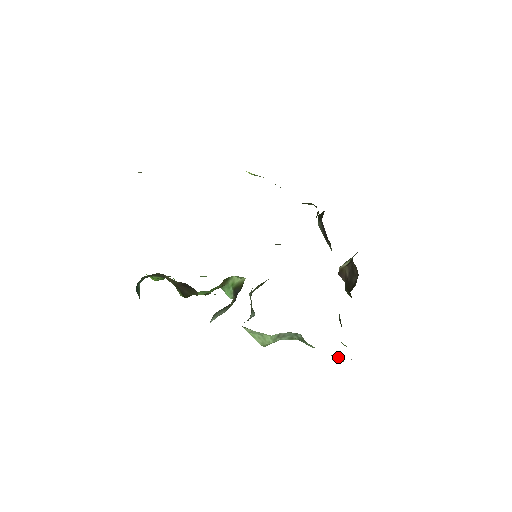
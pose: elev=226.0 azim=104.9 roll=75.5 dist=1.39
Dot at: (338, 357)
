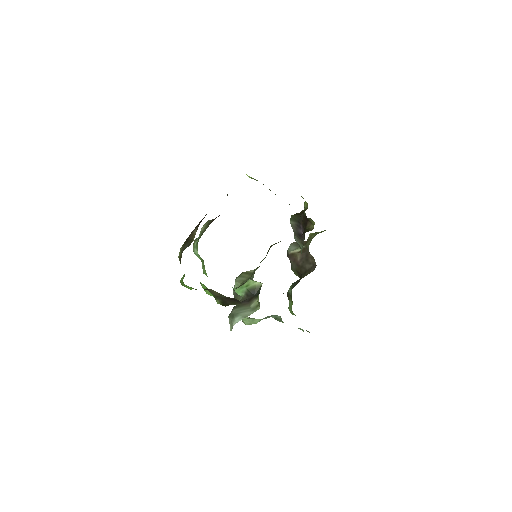
Dot at: (301, 329)
